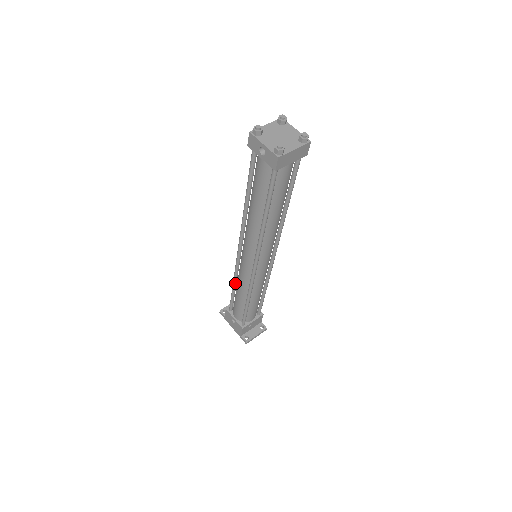
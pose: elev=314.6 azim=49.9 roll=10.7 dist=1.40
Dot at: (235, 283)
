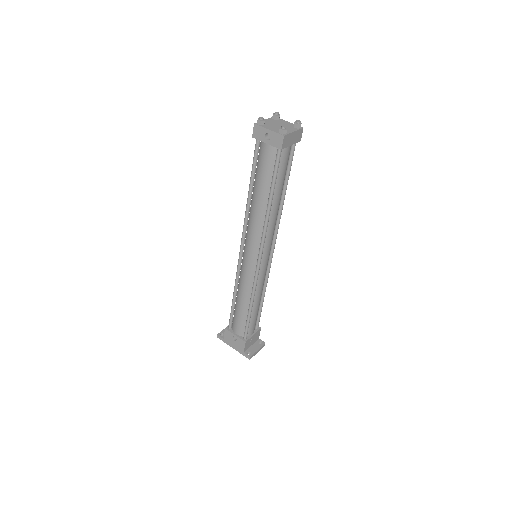
Dot at: (236, 292)
